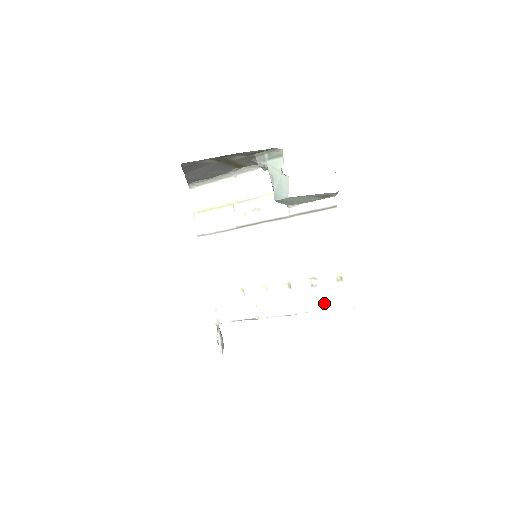
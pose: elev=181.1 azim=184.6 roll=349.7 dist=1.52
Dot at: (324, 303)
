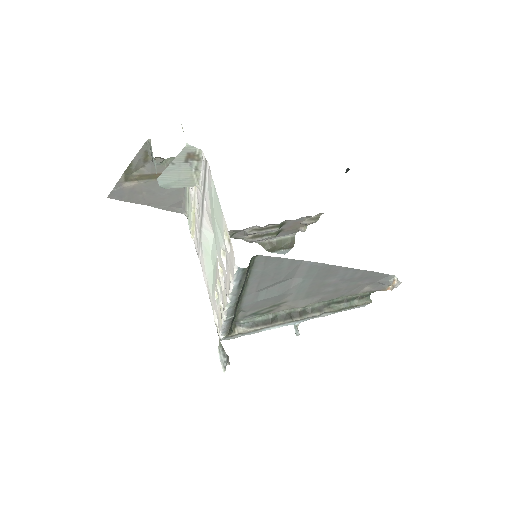
Dot at: (230, 275)
